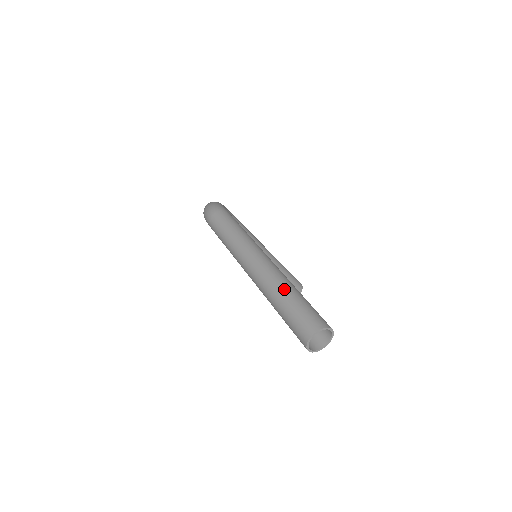
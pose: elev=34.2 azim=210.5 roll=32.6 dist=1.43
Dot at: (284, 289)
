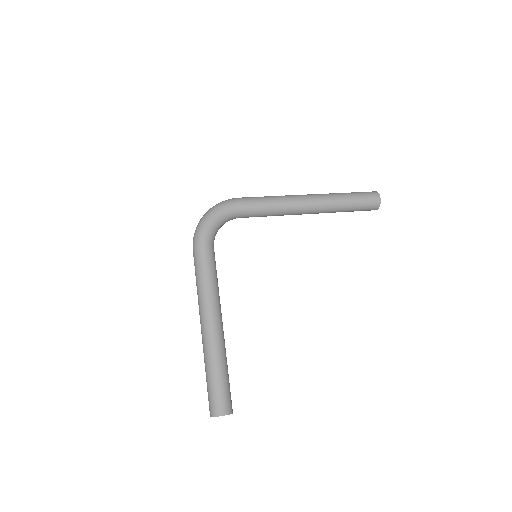
Dot at: (206, 368)
